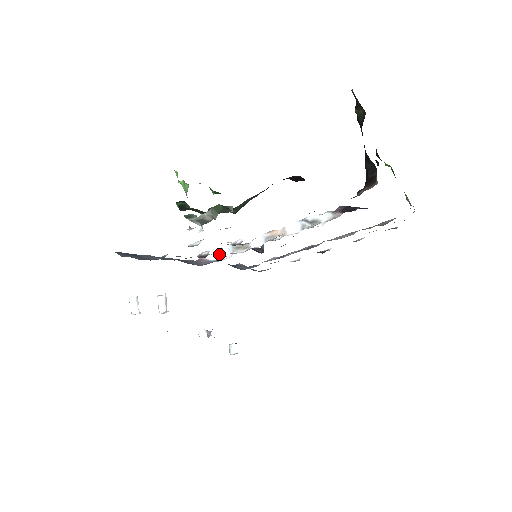
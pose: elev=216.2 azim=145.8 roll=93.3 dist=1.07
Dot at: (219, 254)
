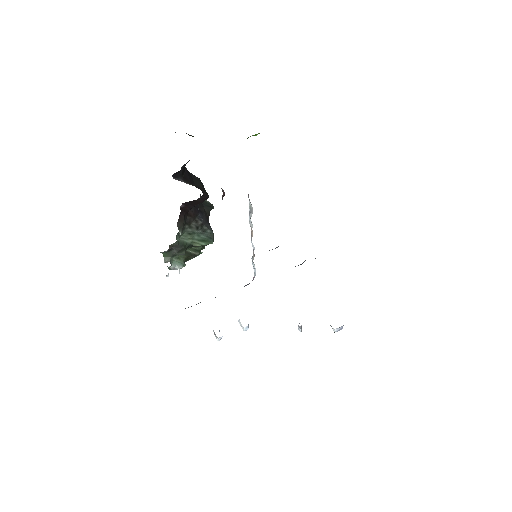
Dot at: (254, 269)
